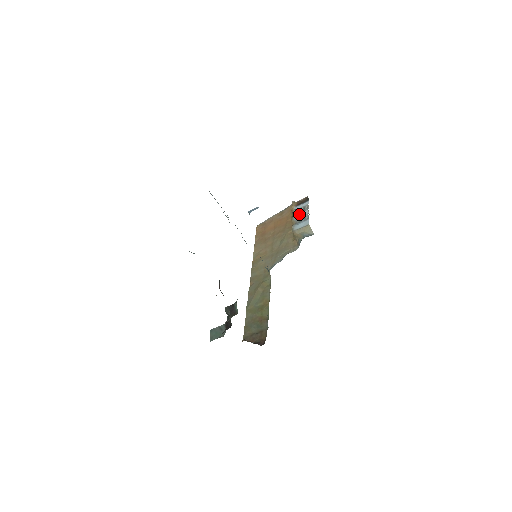
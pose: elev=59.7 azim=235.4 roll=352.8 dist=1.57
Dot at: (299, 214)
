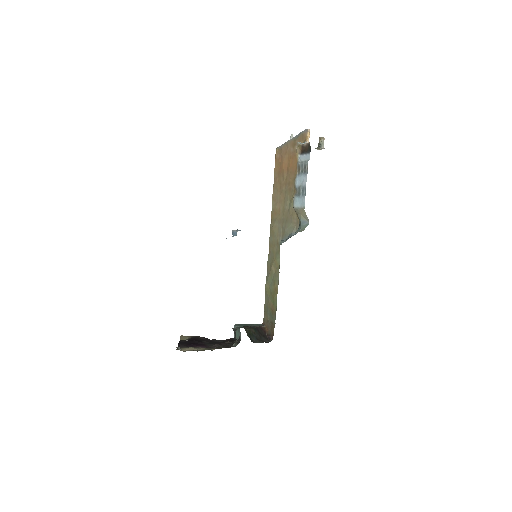
Dot at: (299, 178)
